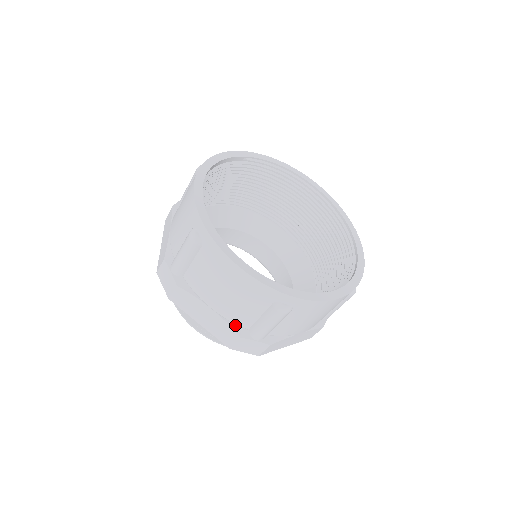
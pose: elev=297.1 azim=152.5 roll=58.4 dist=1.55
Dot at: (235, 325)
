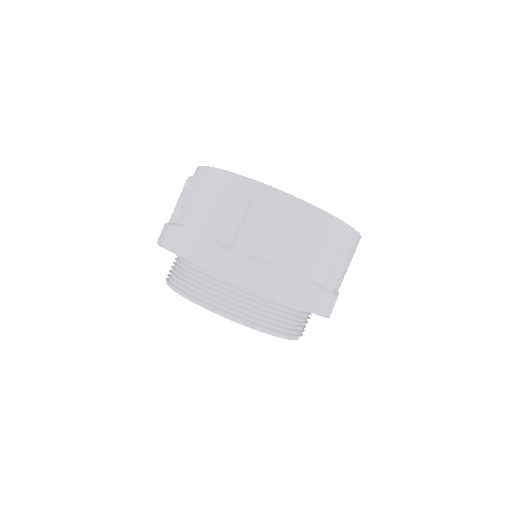
Dot at: (315, 282)
